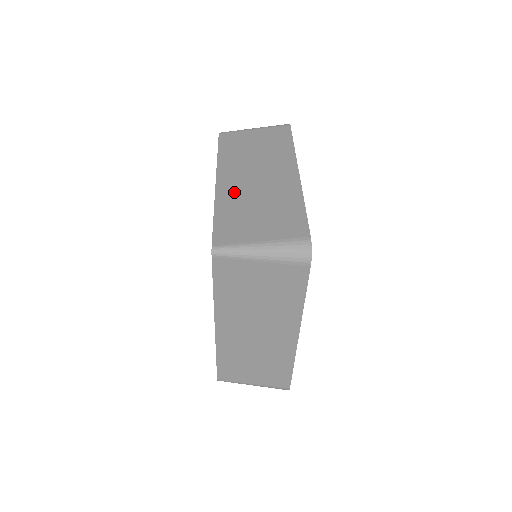
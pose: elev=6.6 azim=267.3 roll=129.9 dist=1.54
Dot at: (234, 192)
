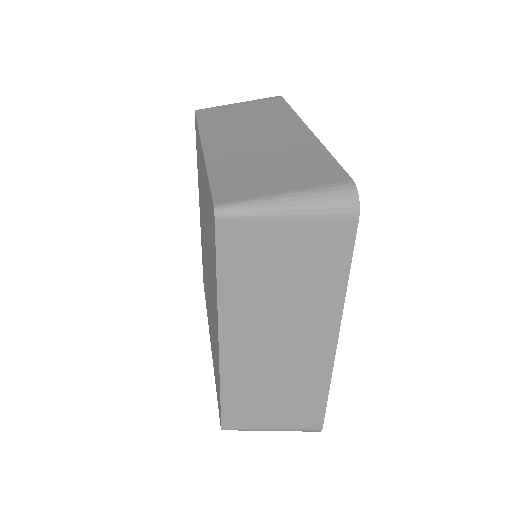
Dot at: (245, 366)
